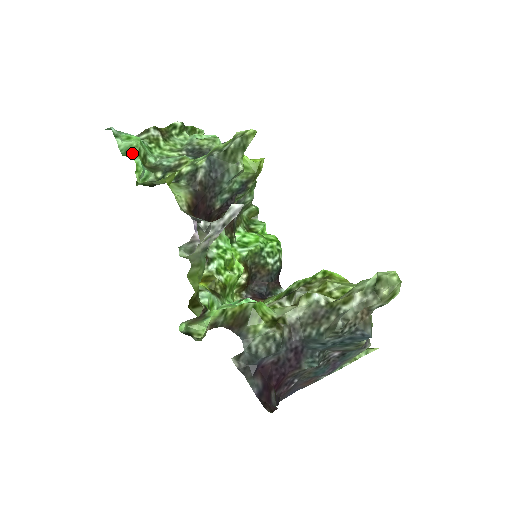
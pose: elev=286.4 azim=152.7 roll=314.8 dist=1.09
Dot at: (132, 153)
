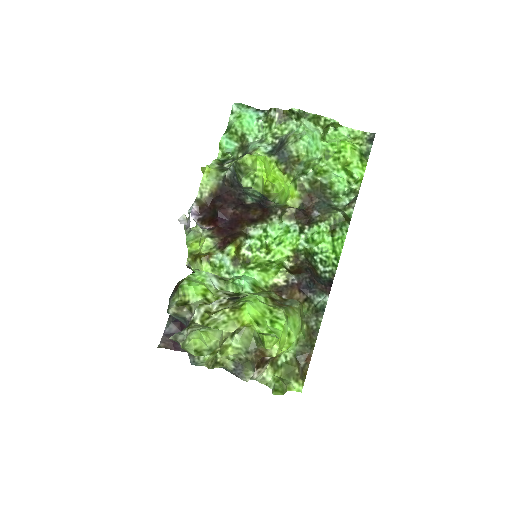
Dot at: (230, 131)
